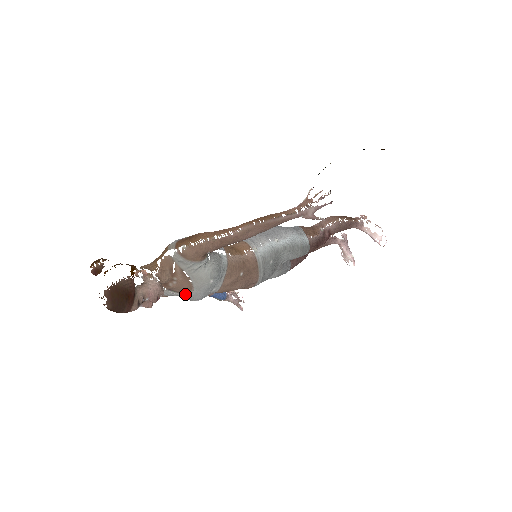
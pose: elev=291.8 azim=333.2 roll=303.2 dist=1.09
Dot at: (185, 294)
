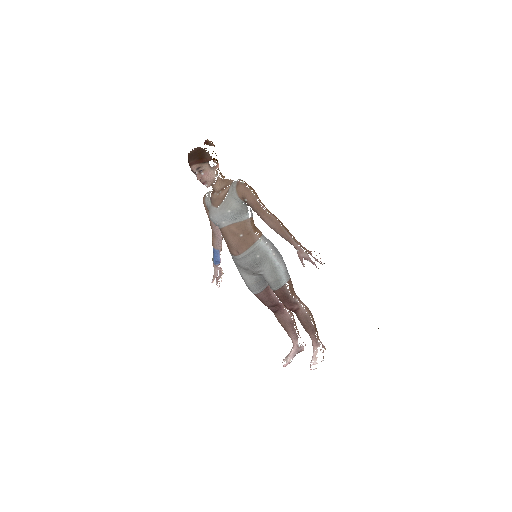
Dot at: (213, 206)
